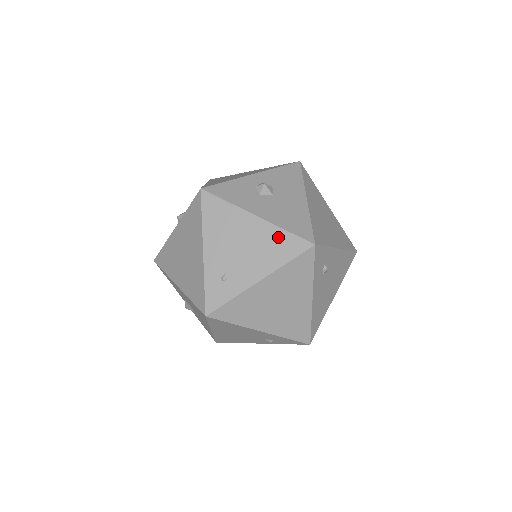
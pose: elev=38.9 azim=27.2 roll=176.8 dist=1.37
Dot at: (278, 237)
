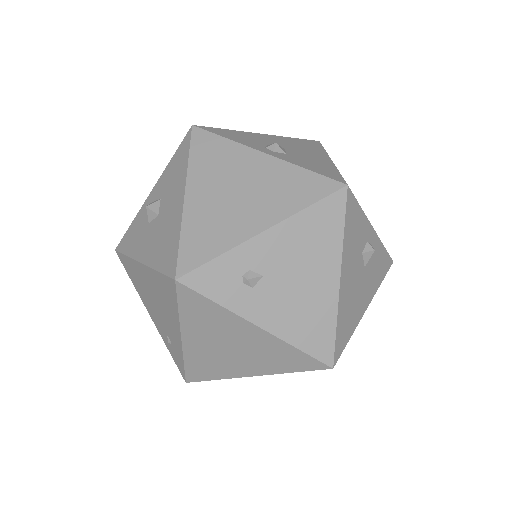
Dot at: (159, 282)
